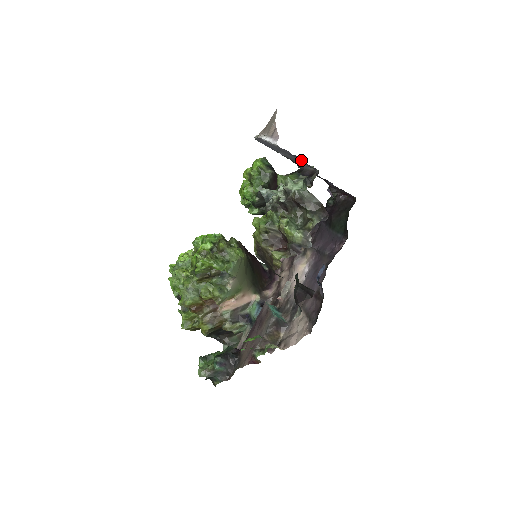
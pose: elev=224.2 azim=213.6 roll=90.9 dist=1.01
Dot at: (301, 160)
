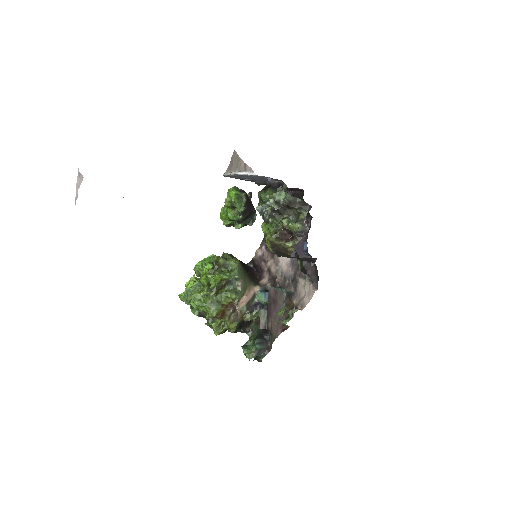
Dot at: (271, 179)
